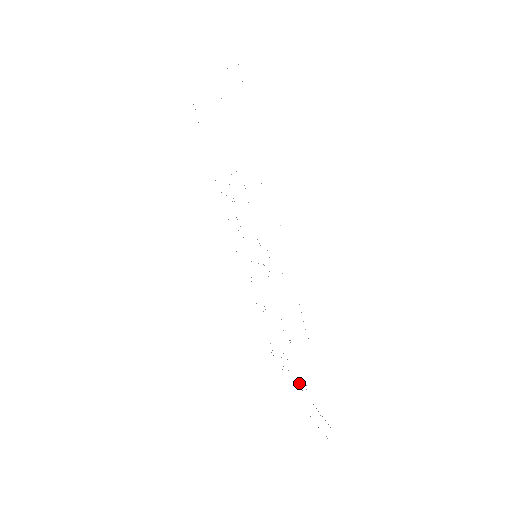
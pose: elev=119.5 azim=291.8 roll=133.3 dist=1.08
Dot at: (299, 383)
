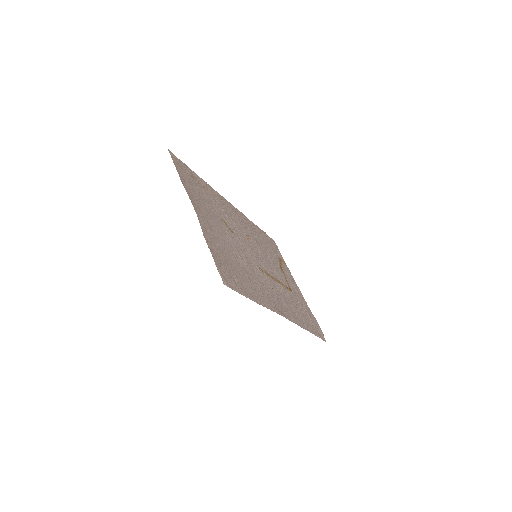
Dot at: (299, 300)
